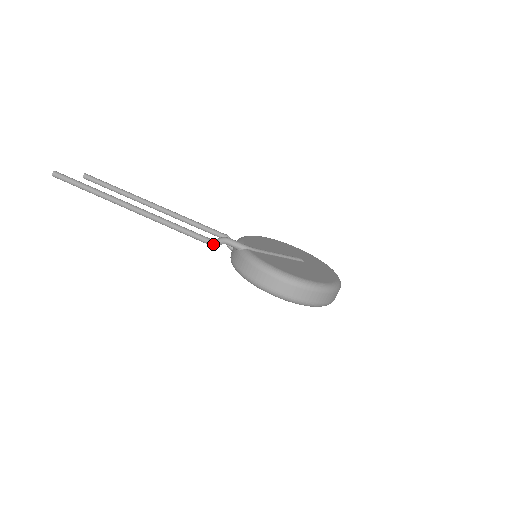
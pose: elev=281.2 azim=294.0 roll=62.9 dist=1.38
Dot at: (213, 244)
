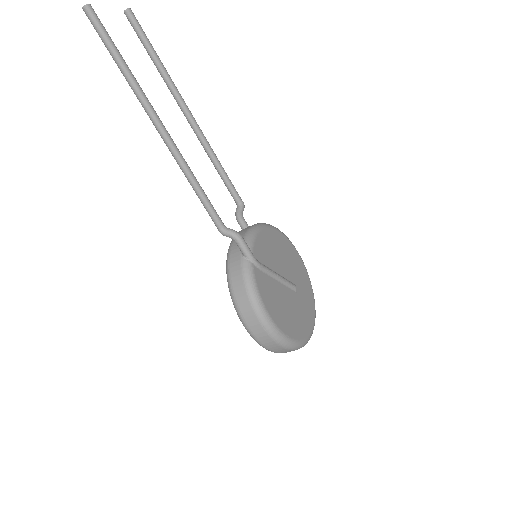
Dot at: (222, 232)
